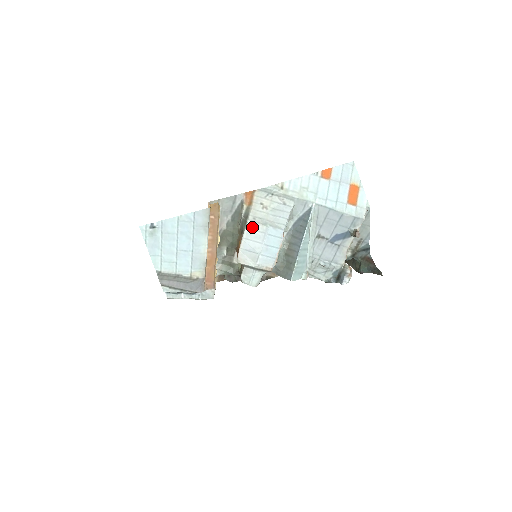
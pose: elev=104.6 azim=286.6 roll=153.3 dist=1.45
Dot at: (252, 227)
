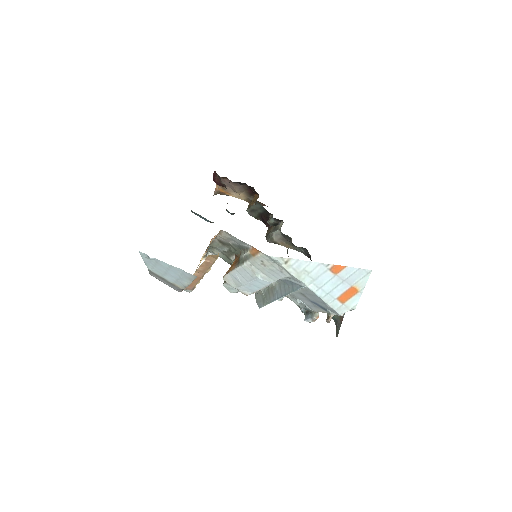
Dot at: (246, 269)
